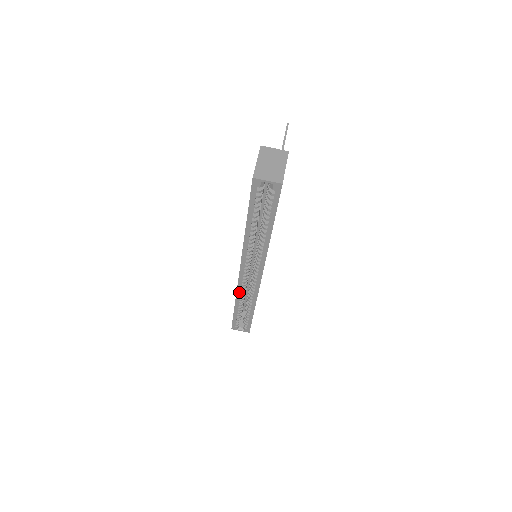
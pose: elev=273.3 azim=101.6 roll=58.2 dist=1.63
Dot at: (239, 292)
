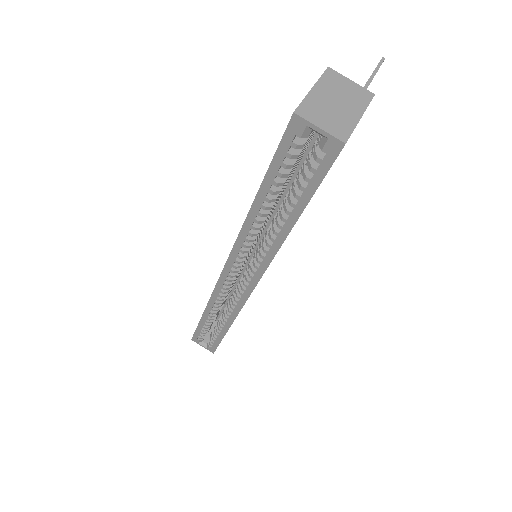
Dot at: (214, 298)
